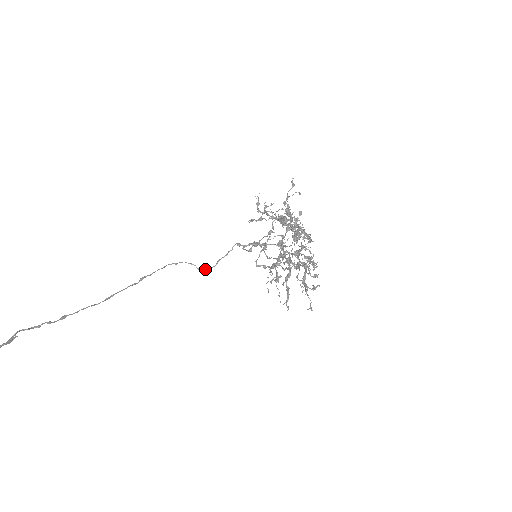
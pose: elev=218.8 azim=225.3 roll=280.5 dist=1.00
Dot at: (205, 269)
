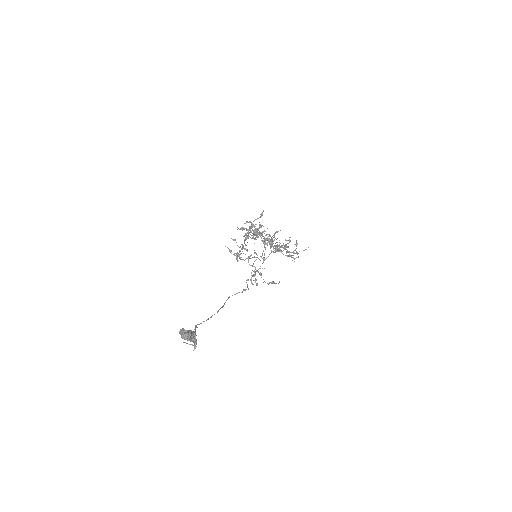
Dot at: (245, 290)
